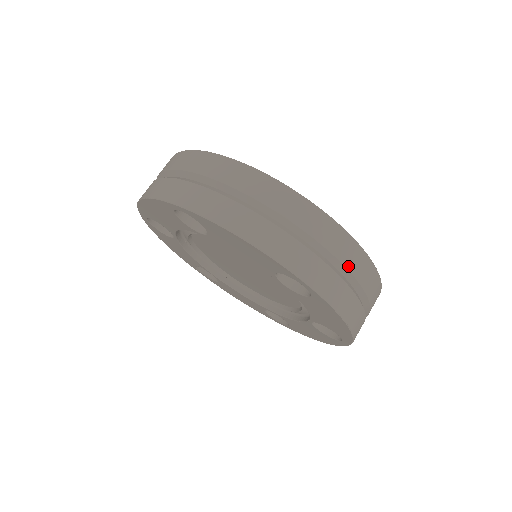
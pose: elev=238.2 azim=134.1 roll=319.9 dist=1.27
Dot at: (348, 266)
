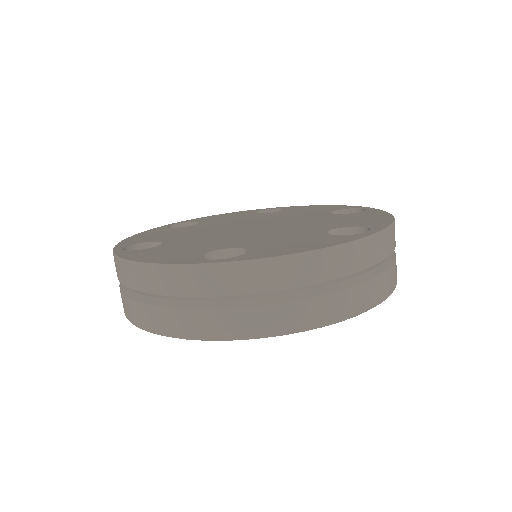
Dot at: (249, 291)
